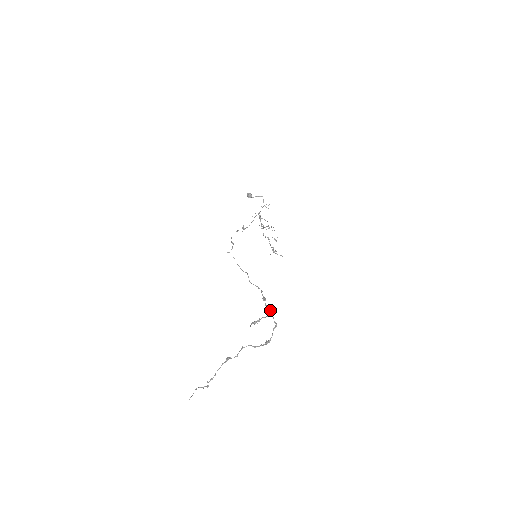
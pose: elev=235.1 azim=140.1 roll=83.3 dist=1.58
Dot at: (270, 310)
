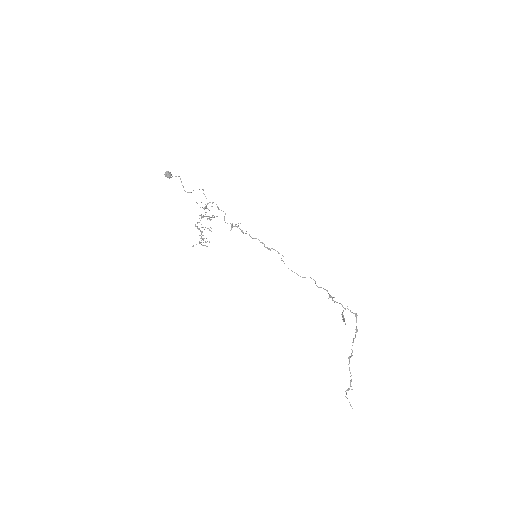
Dot at: occluded
